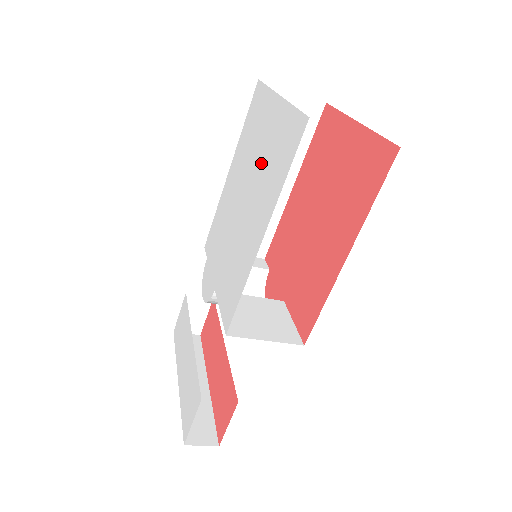
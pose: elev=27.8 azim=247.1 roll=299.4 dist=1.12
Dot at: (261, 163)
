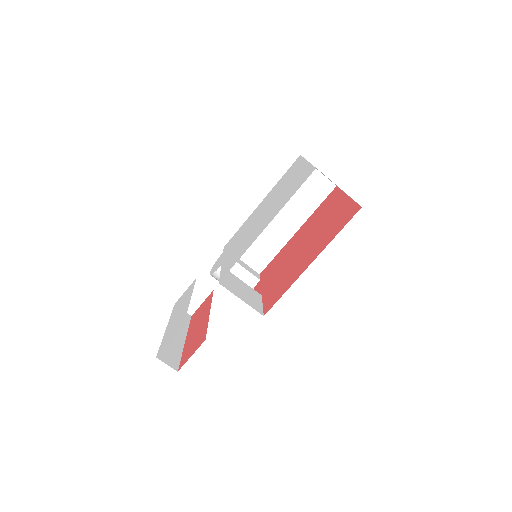
Dot at: (282, 193)
